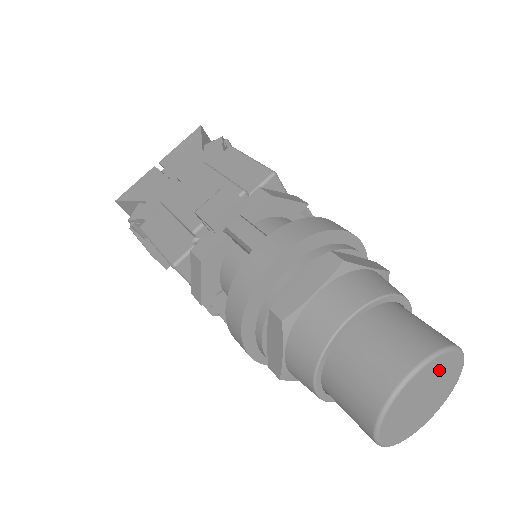
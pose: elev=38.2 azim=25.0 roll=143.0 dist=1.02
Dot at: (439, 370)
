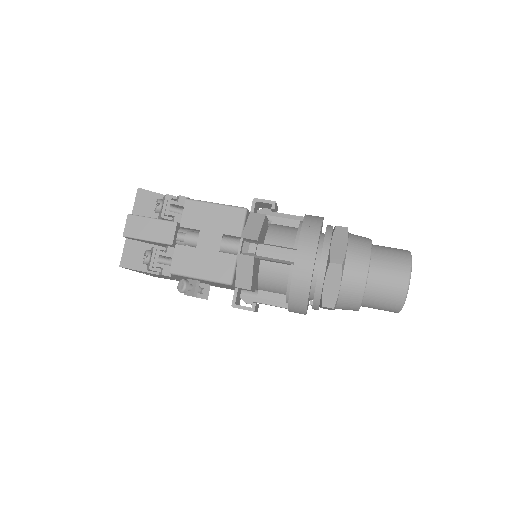
Dot at: occluded
